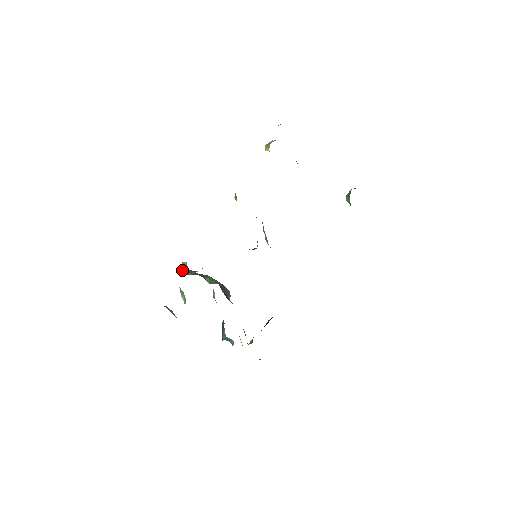
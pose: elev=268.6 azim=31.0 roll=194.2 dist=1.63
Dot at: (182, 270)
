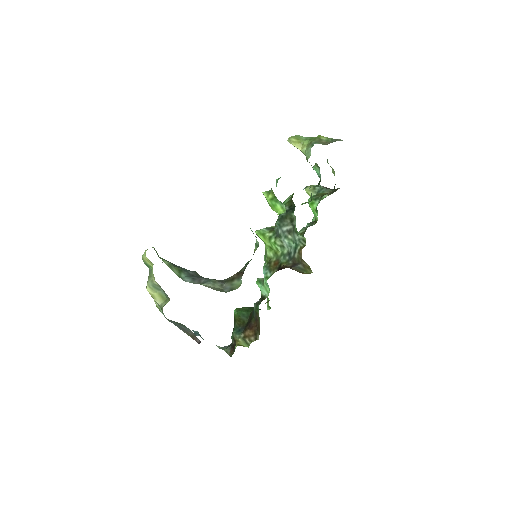
Dot at: (170, 266)
